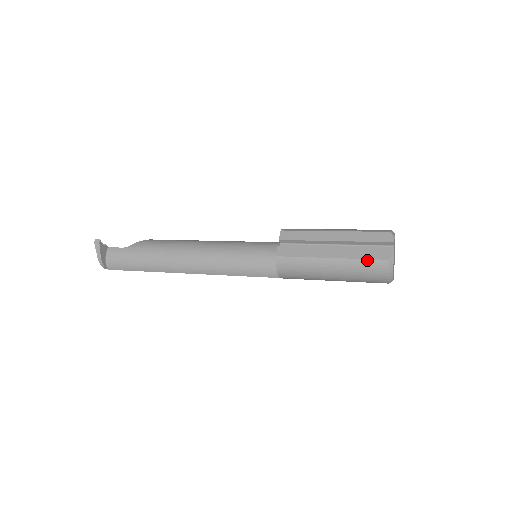
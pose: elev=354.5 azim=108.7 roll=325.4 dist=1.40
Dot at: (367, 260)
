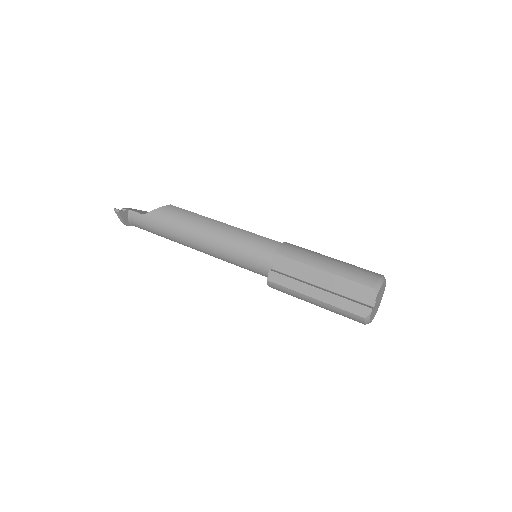
Dot at: (345, 311)
